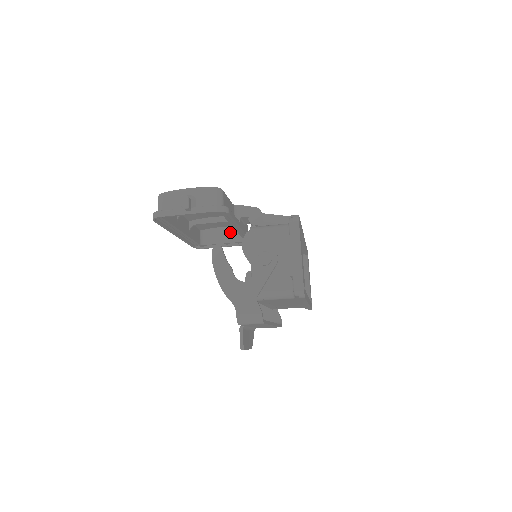
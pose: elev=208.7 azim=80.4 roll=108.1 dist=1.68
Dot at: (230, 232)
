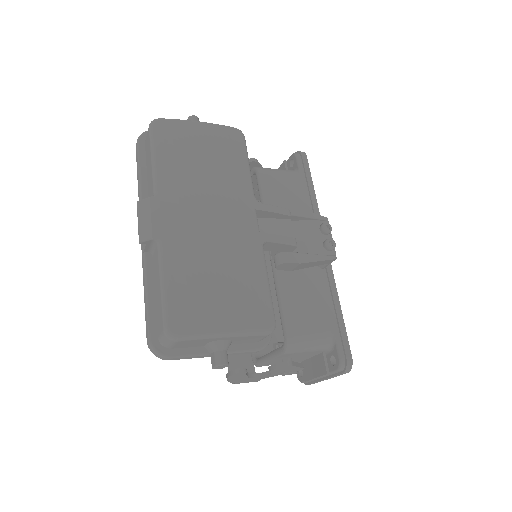
Dot at: occluded
